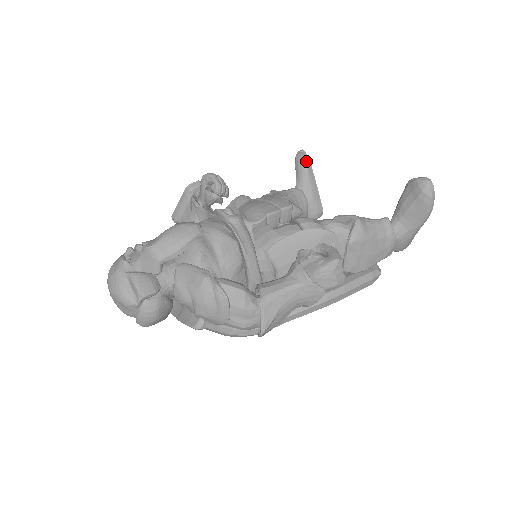
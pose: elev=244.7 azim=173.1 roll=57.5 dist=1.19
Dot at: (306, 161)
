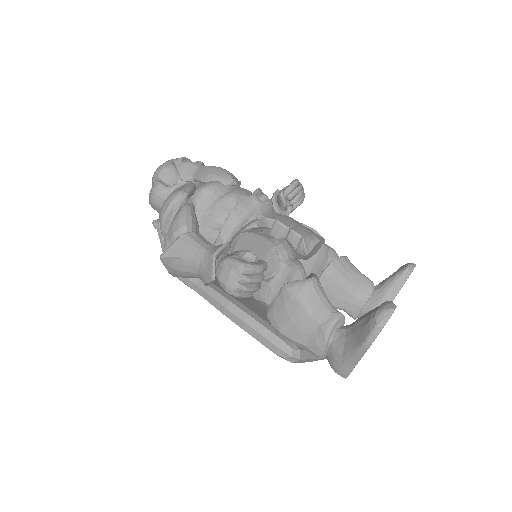
Dot at: (404, 271)
